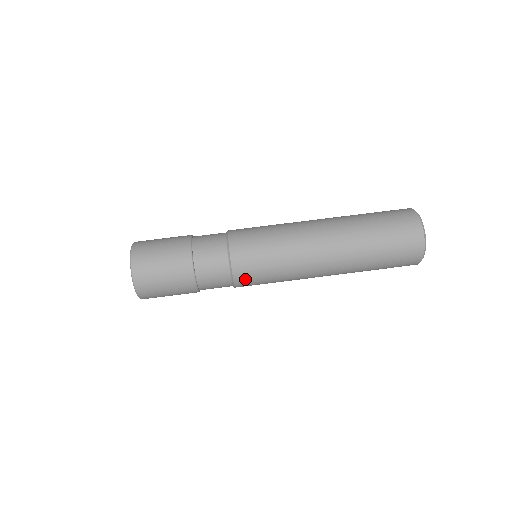
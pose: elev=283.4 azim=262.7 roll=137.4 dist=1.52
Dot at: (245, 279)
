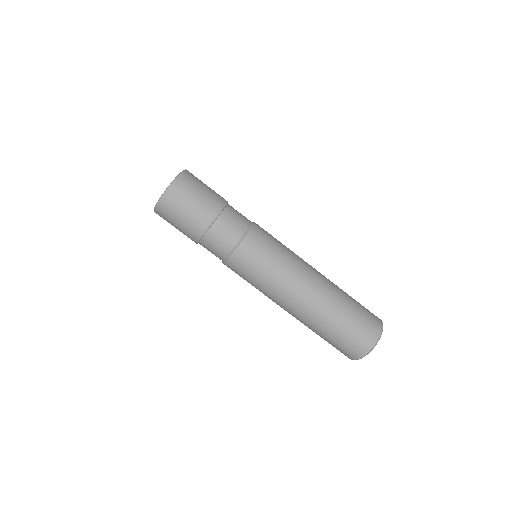
Dot at: (232, 268)
